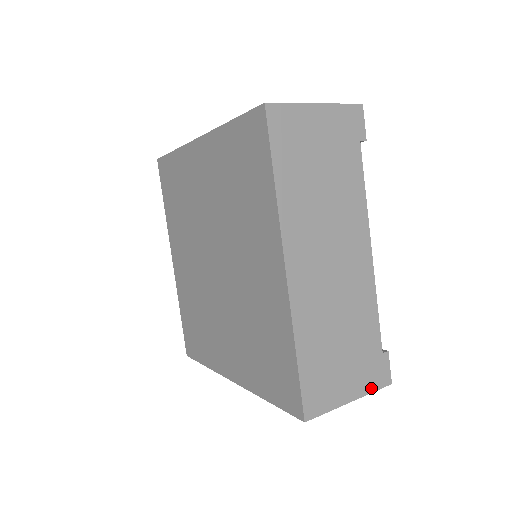
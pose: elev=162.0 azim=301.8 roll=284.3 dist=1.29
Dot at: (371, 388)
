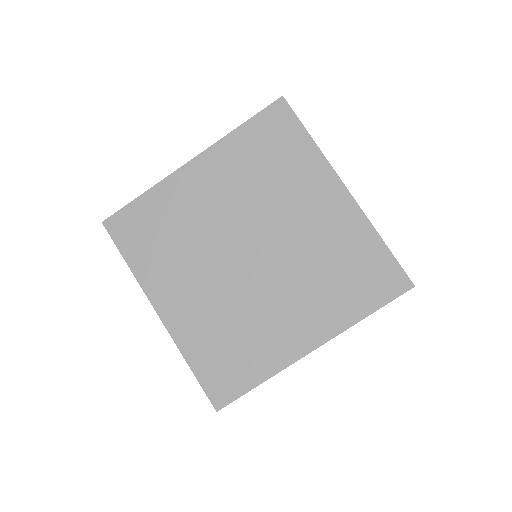
Dot at: occluded
